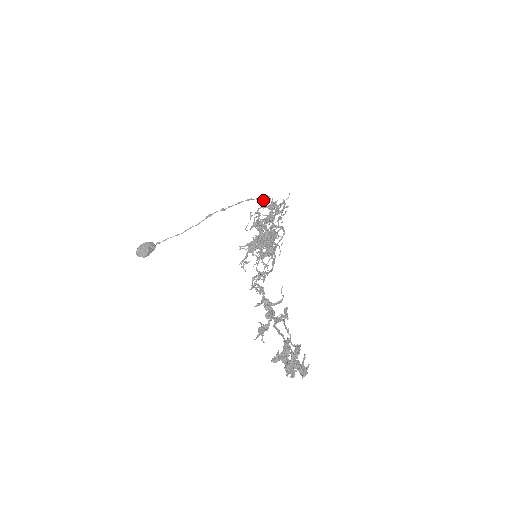
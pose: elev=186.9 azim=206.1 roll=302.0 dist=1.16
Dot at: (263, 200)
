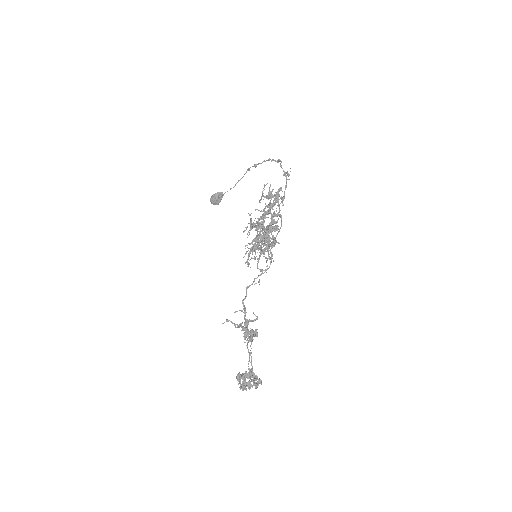
Dot at: occluded
